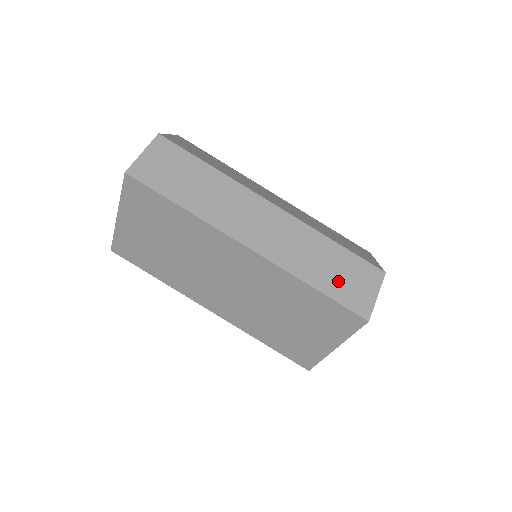
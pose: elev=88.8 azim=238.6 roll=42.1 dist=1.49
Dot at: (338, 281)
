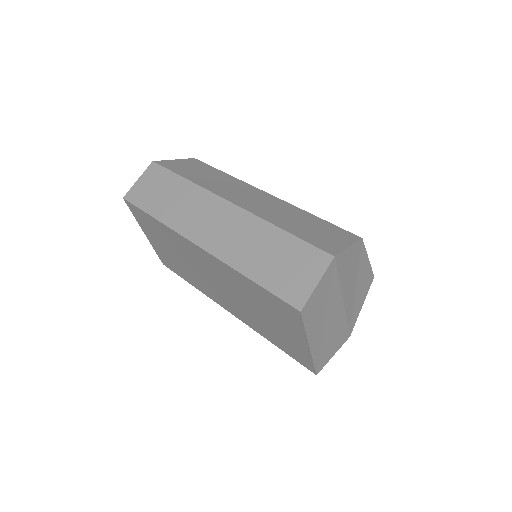
Dot at: (276, 270)
